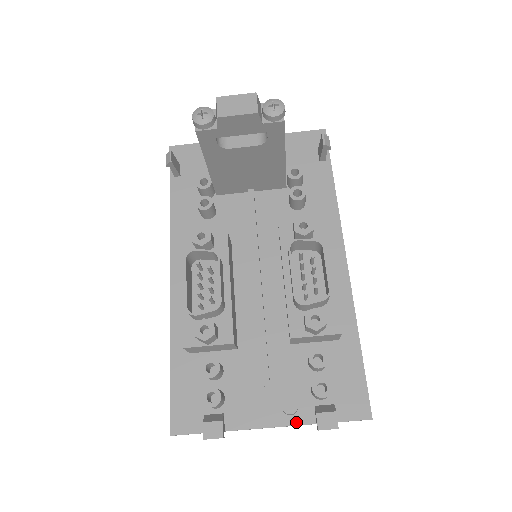
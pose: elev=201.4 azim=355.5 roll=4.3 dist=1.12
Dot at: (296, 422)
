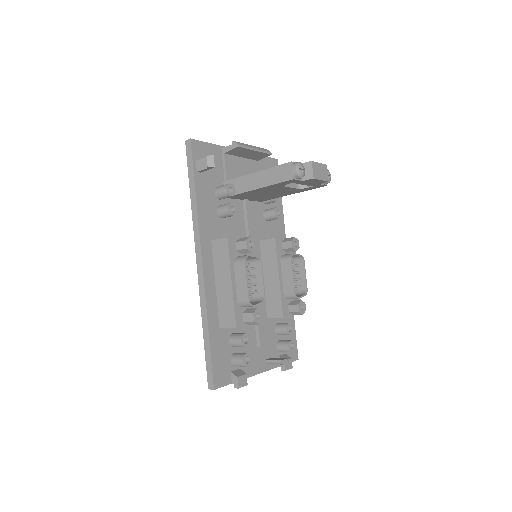
Dot at: (271, 367)
